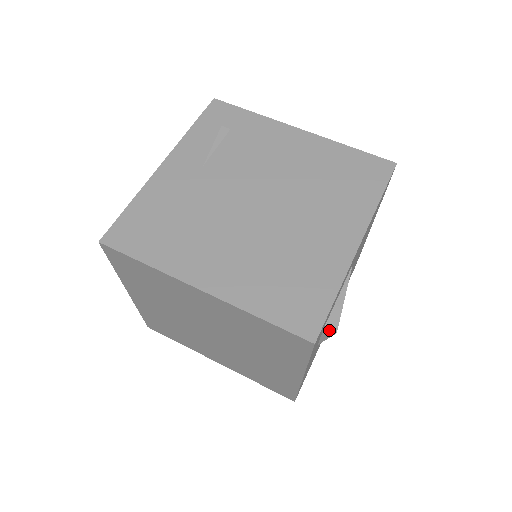
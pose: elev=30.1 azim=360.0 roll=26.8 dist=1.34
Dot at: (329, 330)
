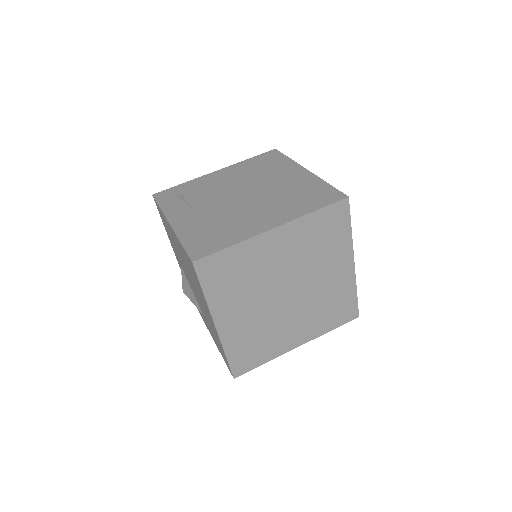
Dot at: occluded
